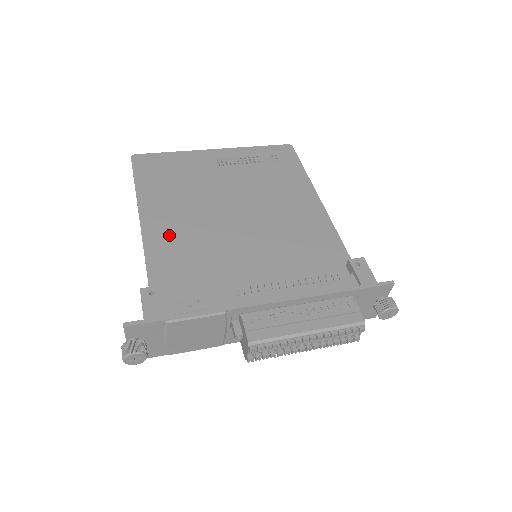
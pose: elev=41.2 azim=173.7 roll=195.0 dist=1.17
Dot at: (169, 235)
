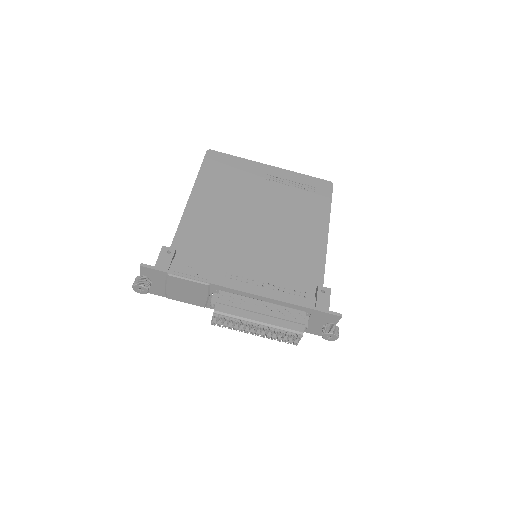
Dot at: (202, 217)
